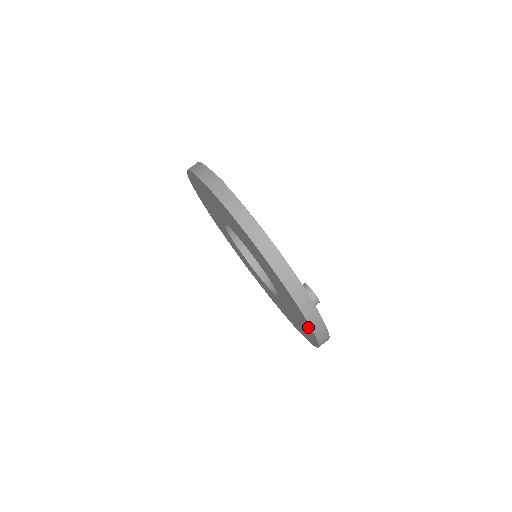
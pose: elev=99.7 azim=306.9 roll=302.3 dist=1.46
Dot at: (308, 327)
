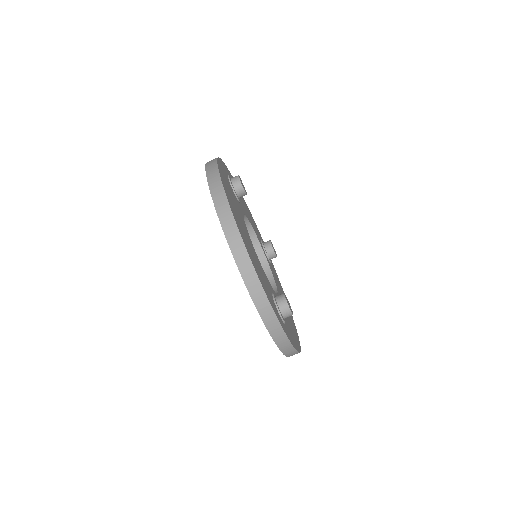
Dot at: occluded
